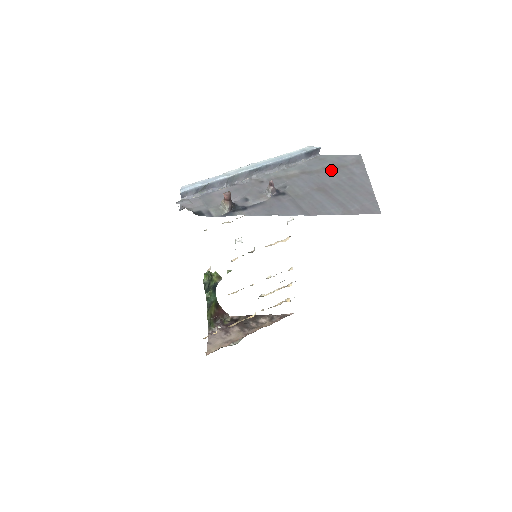
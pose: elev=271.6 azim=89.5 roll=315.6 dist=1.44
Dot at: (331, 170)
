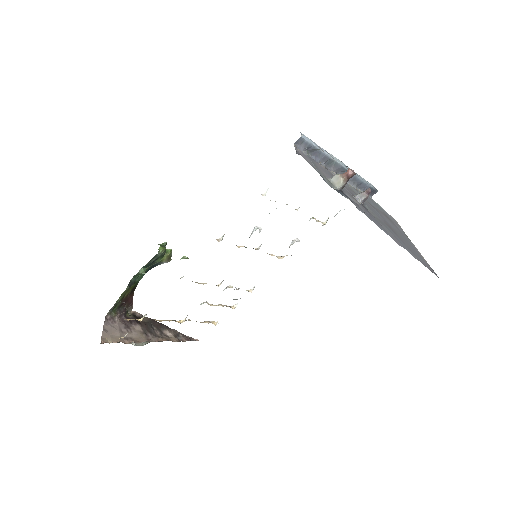
Dot at: (386, 216)
